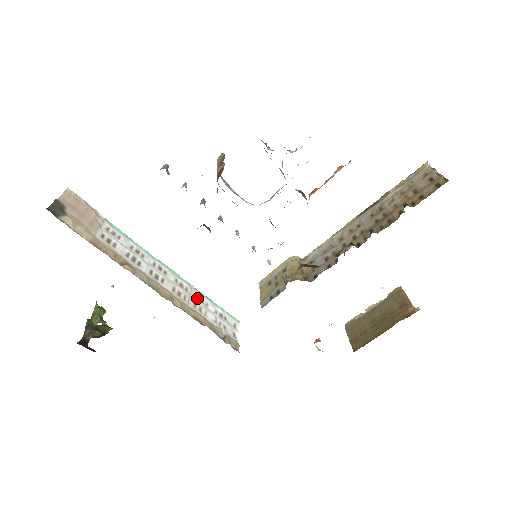
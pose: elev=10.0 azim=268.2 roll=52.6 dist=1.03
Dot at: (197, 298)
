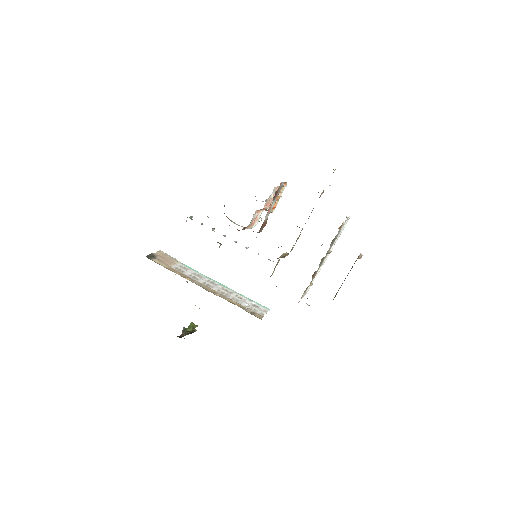
Dot at: (237, 296)
